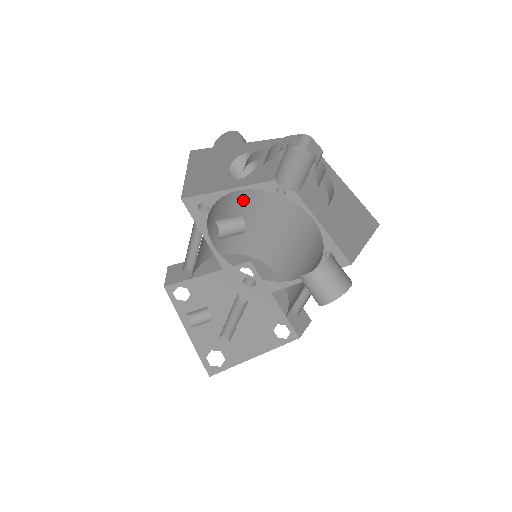
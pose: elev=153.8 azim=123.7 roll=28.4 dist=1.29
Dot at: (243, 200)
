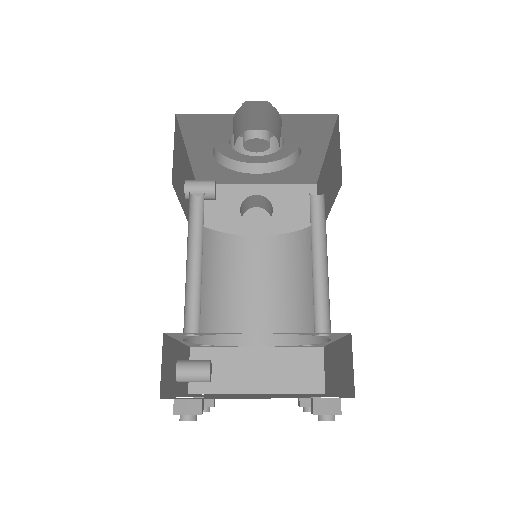
Dot at: (267, 251)
